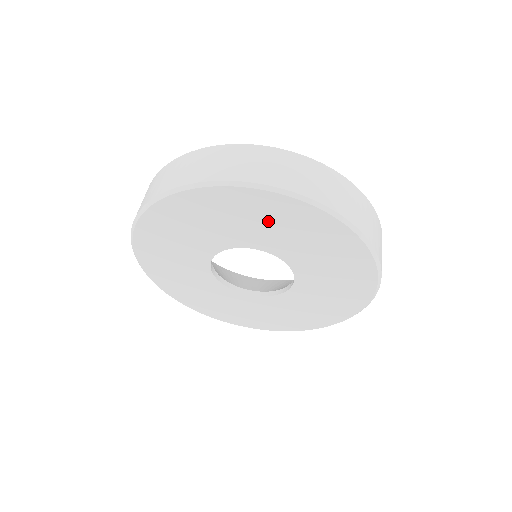
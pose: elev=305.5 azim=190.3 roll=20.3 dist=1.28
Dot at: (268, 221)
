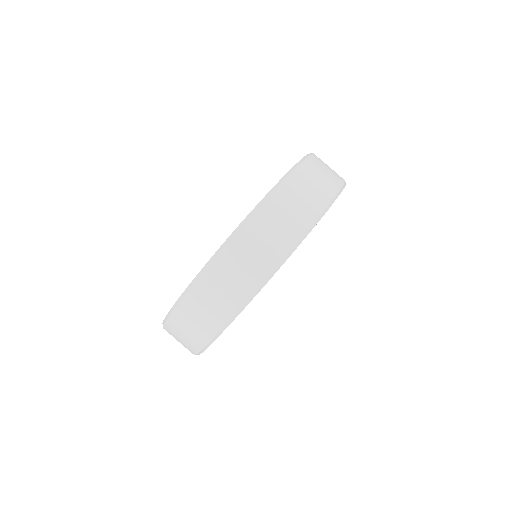
Dot at: occluded
